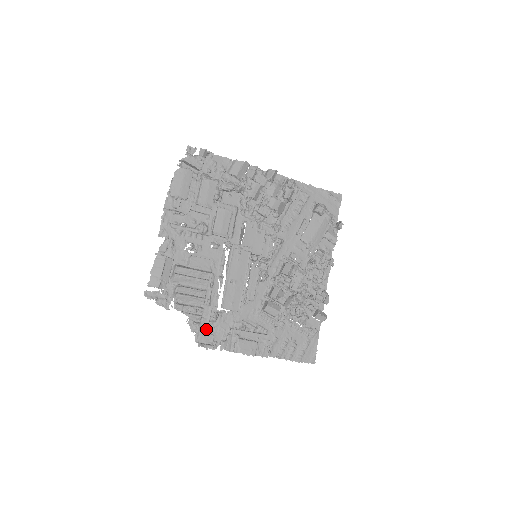
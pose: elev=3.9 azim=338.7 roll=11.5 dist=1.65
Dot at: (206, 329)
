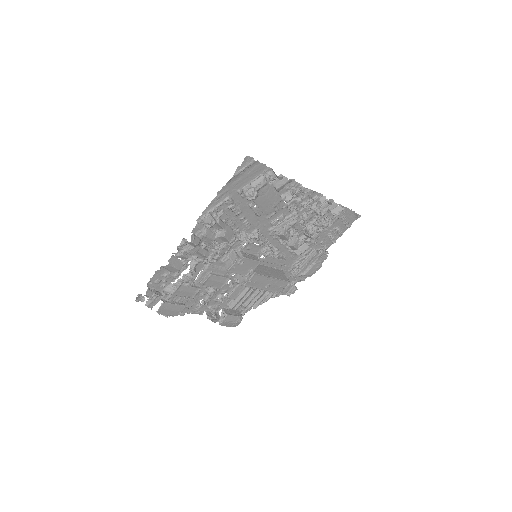
Dot at: (282, 289)
